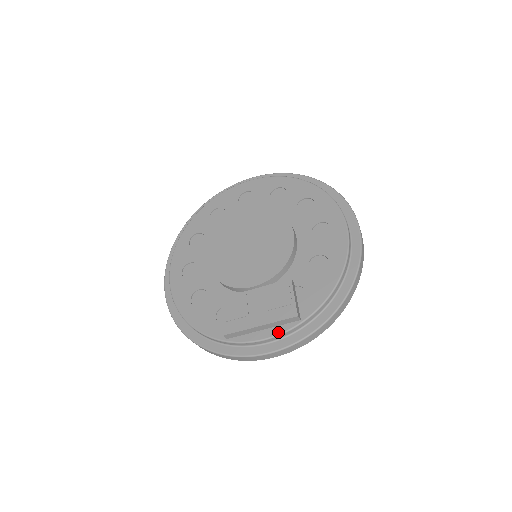
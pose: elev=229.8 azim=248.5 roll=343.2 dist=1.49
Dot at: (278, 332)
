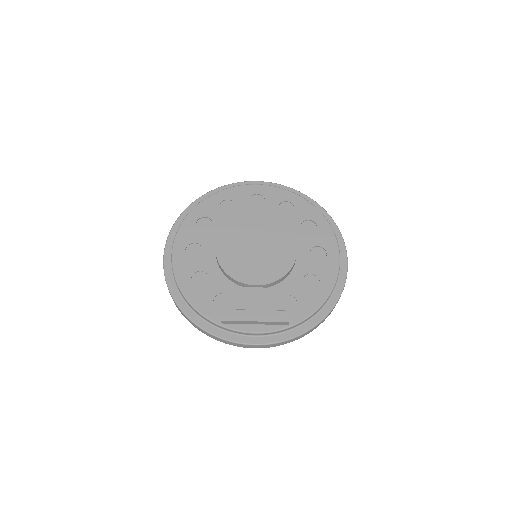
Dot at: (268, 330)
